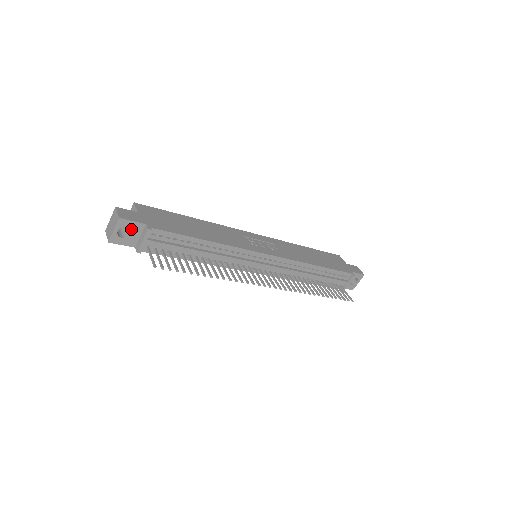
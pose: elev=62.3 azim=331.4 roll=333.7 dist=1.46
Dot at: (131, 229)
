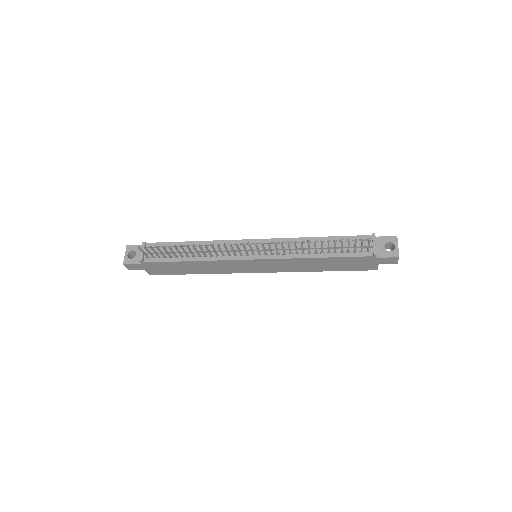
Dot at: (136, 251)
